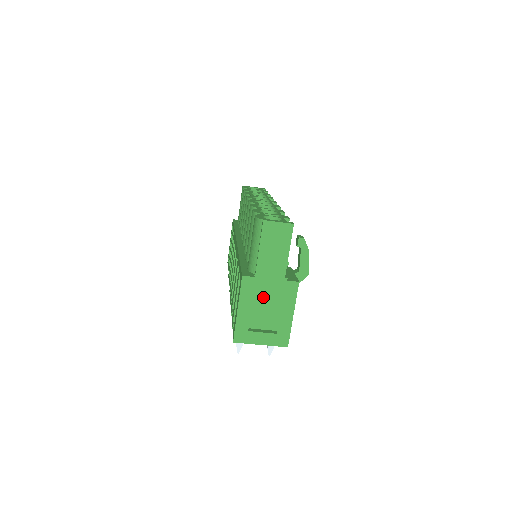
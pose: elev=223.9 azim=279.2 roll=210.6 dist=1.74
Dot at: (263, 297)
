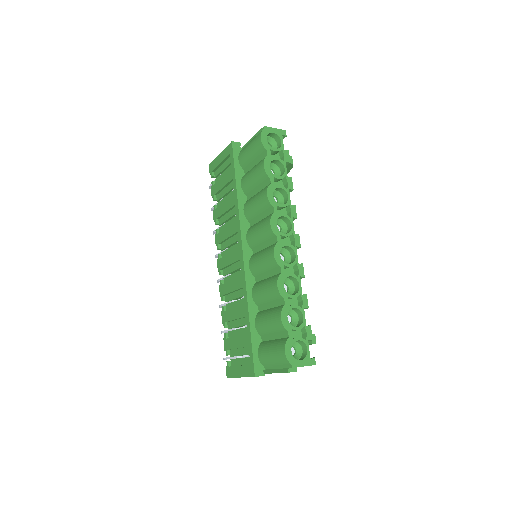
Dot at: occluded
